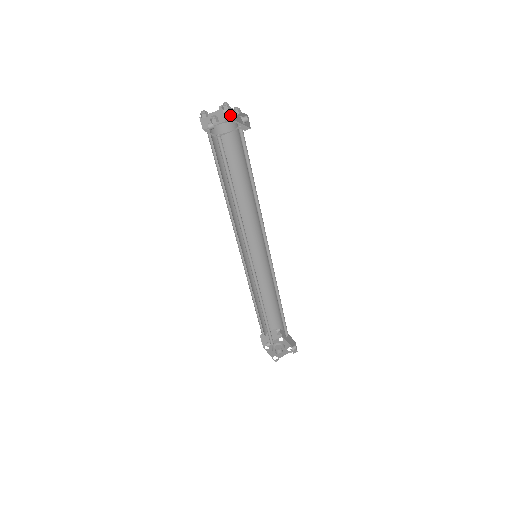
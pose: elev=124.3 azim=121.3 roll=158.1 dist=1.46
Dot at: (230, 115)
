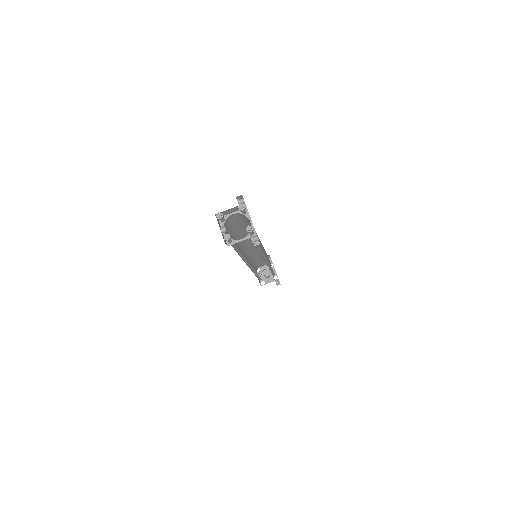
Dot at: (246, 206)
